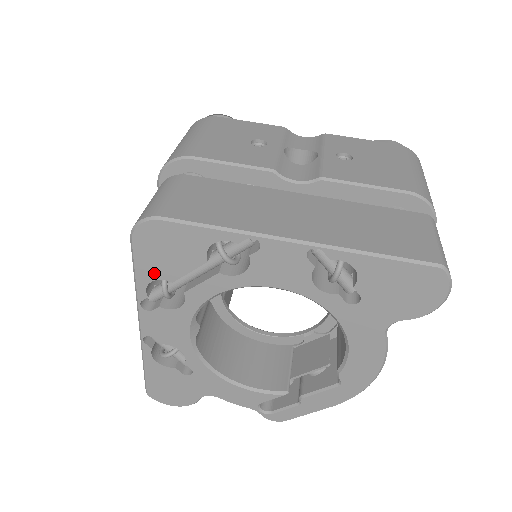
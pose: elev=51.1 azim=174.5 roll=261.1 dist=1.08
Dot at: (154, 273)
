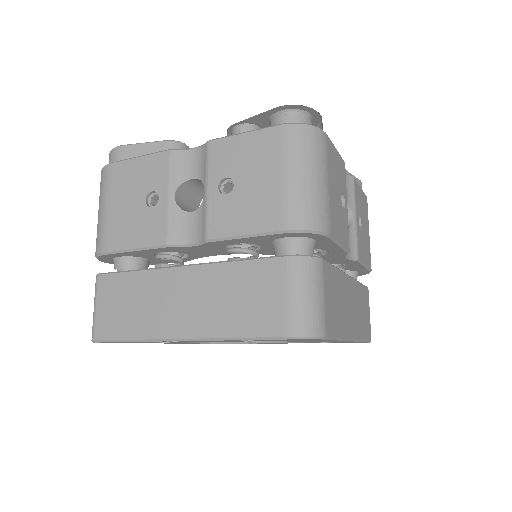
Dot at: (262, 340)
